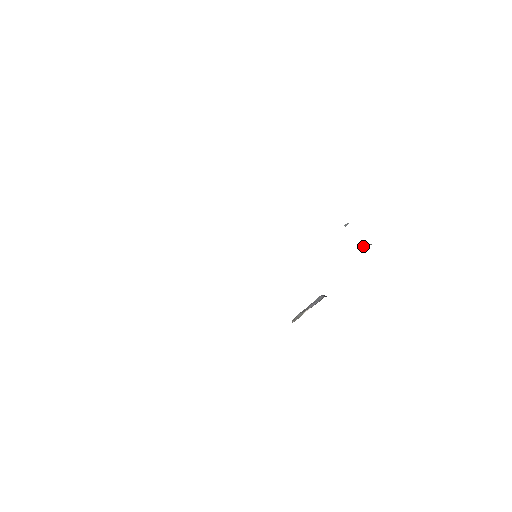
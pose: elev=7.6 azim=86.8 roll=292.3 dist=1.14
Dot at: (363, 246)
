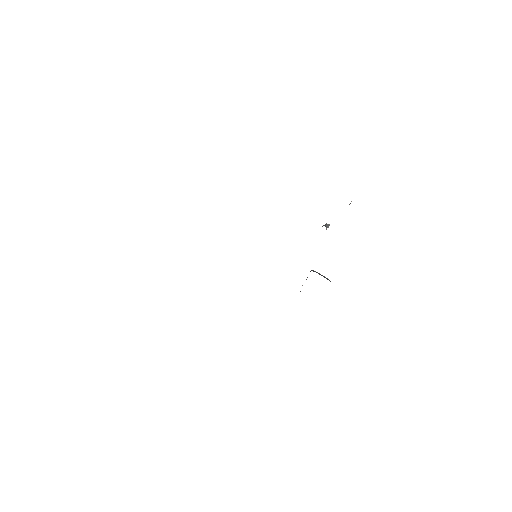
Dot at: occluded
